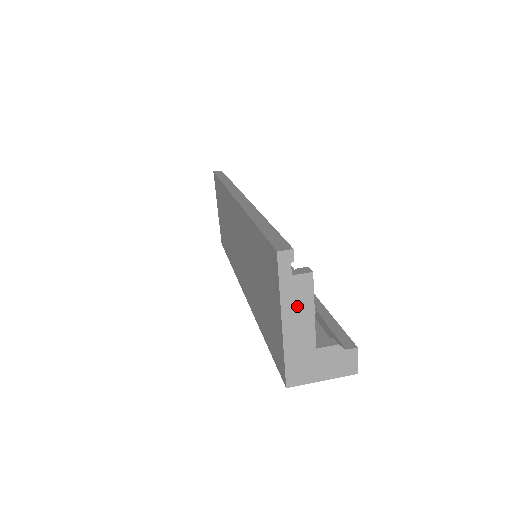
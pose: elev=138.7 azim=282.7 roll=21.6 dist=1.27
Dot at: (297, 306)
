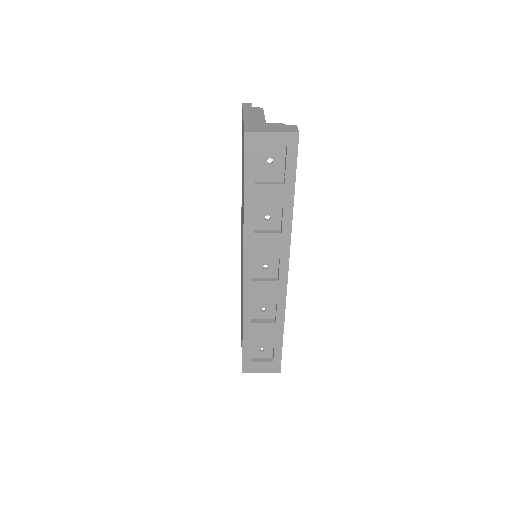
Dot at: (253, 113)
